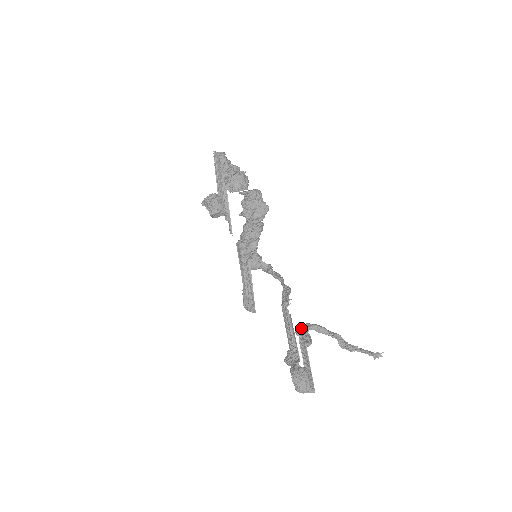
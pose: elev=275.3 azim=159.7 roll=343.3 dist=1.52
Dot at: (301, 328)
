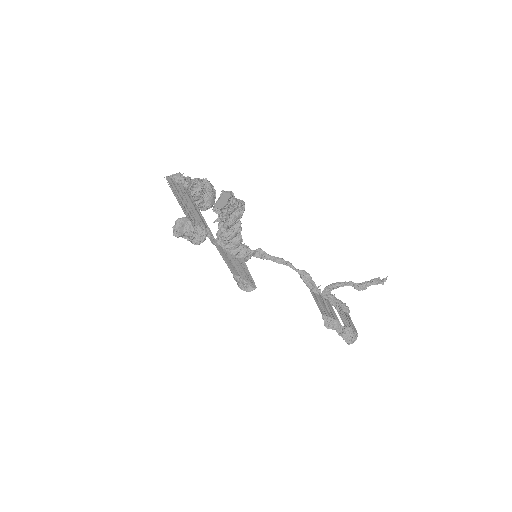
Dot at: (328, 297)
